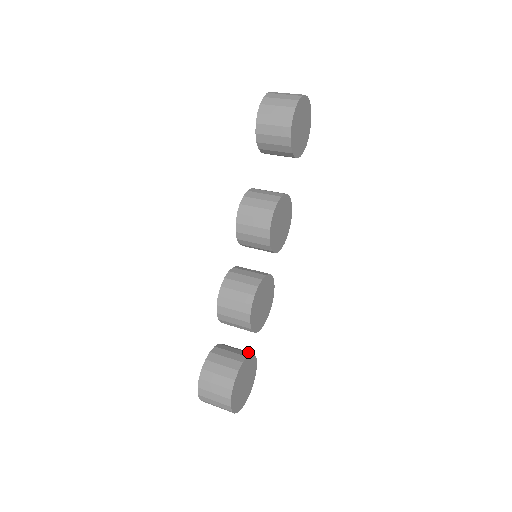
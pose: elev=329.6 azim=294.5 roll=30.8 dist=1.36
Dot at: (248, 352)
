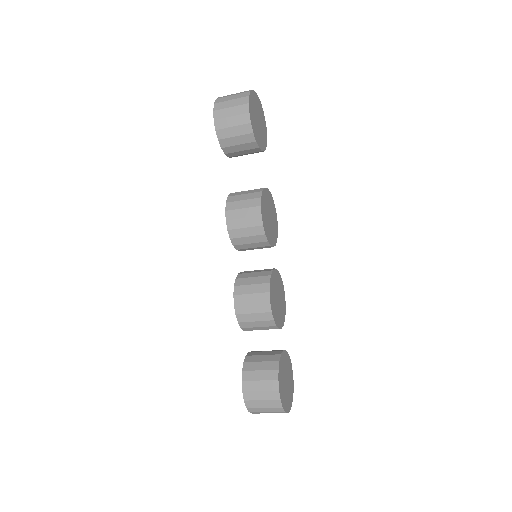
Dot at: (279, 350)
